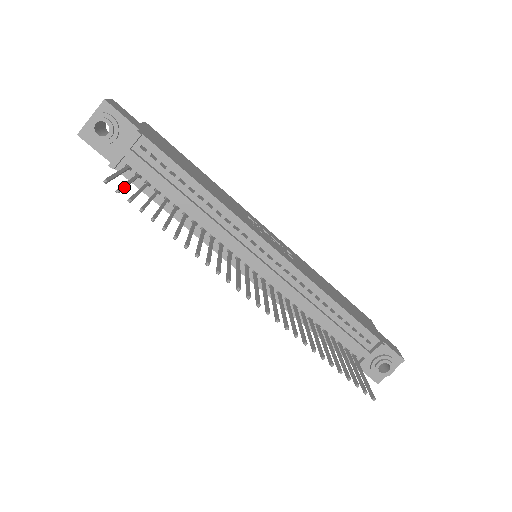
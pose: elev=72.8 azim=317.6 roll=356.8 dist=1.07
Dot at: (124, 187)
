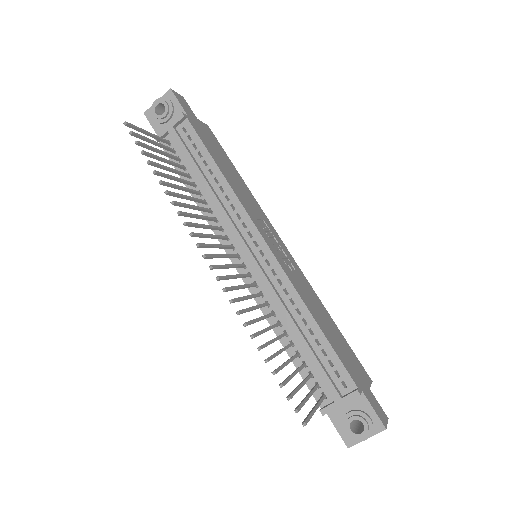
Dot at: (141, 136)
